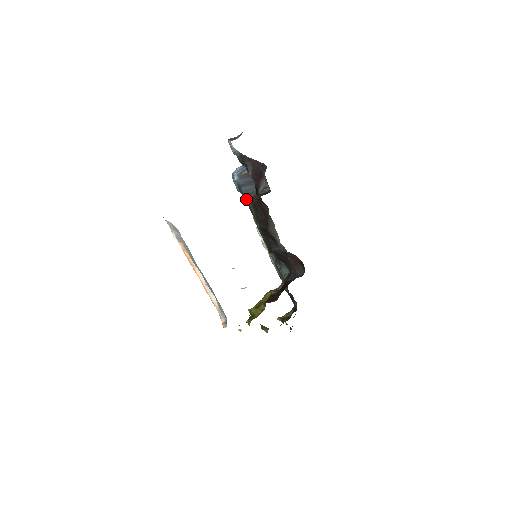
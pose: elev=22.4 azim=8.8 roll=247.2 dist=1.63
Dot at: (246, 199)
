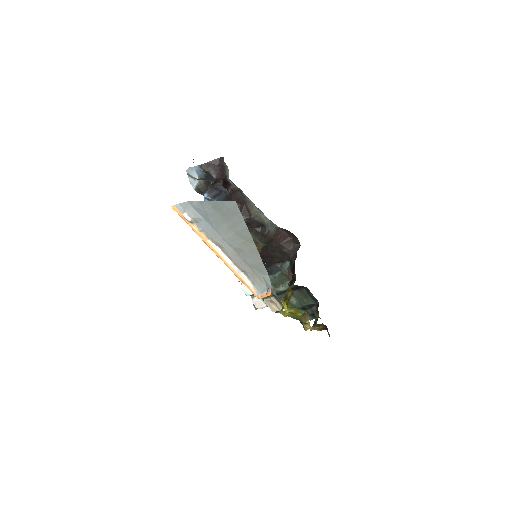
Dot at: occluded
